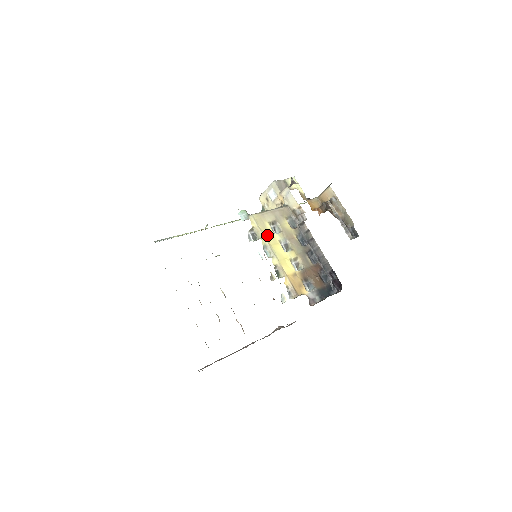
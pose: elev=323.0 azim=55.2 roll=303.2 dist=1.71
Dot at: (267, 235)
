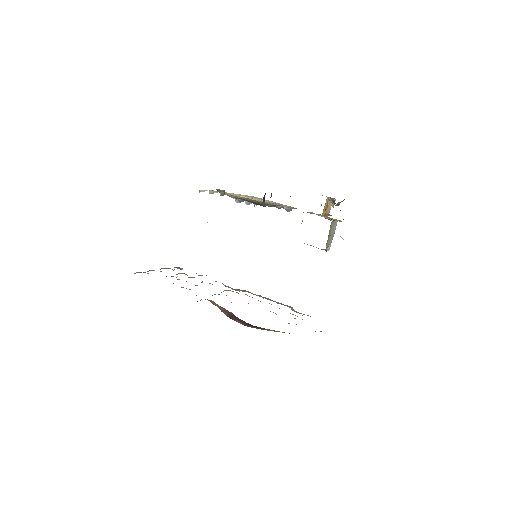
Dot at: occluded
